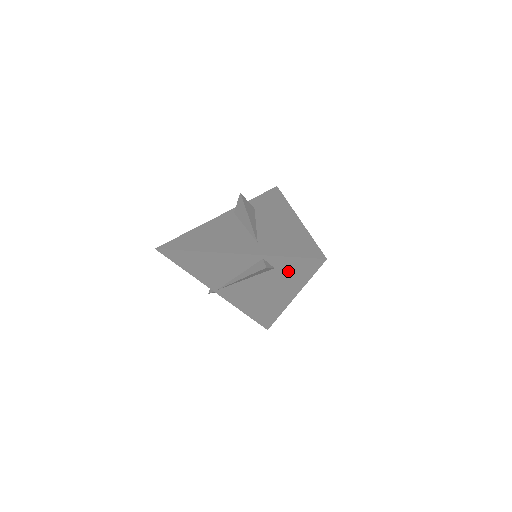
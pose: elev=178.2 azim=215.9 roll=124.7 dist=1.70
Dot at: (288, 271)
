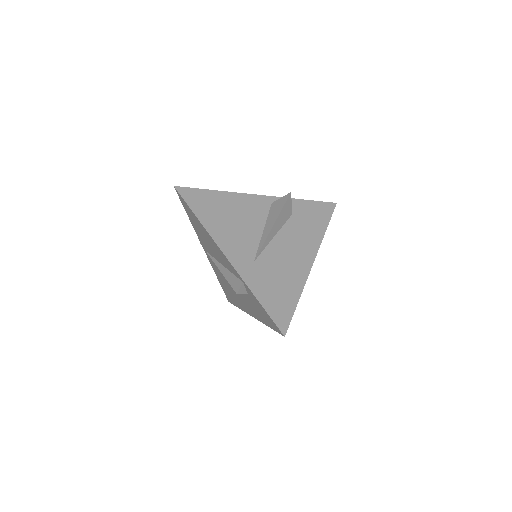
Dot at: (256, 306)
